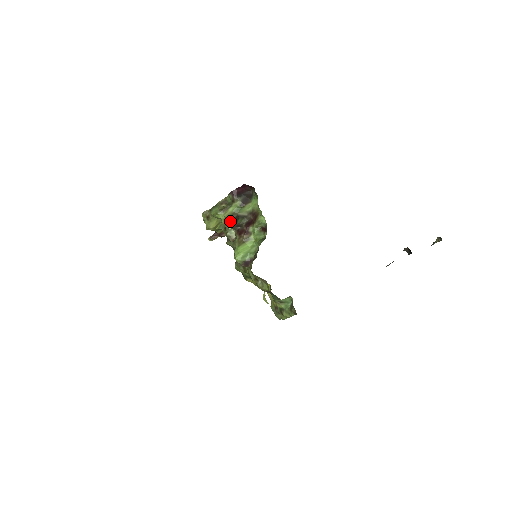
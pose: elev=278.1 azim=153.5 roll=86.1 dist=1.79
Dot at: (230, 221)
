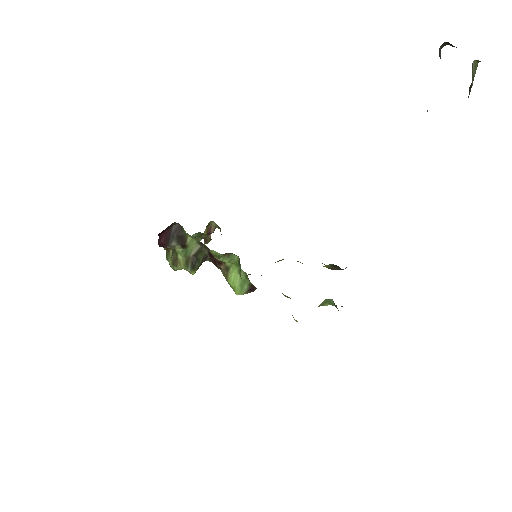
Dot at: (192, 270)
